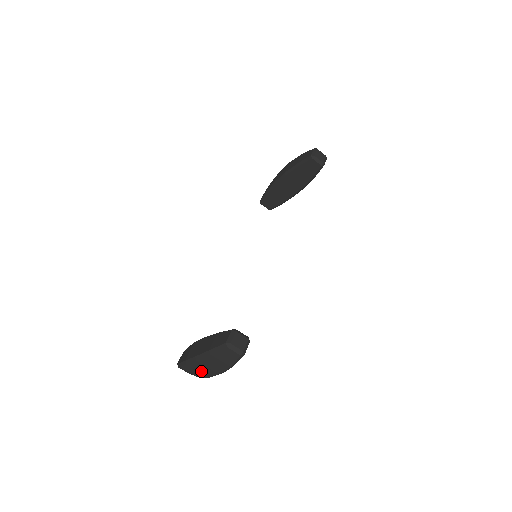
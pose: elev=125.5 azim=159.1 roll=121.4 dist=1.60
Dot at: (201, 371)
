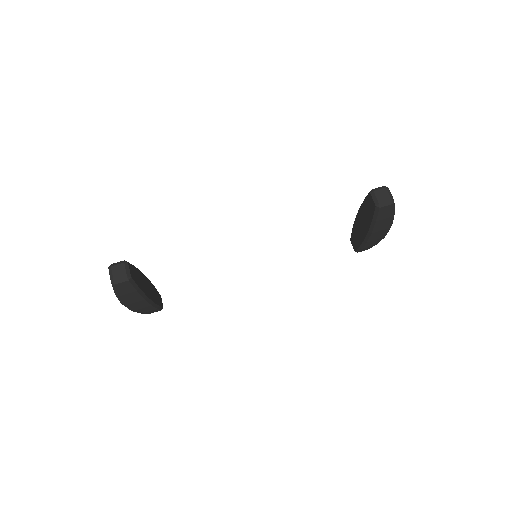
Dot at: occluded
